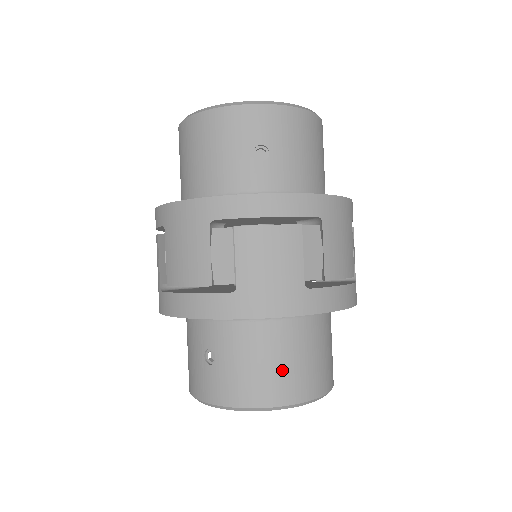
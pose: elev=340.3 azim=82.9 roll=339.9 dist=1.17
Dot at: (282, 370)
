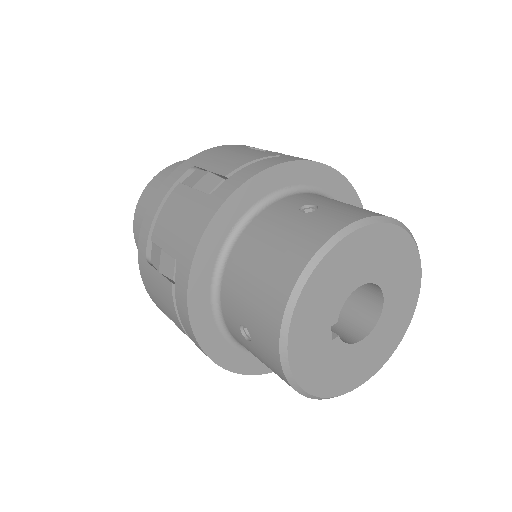
Dot at: occluded
